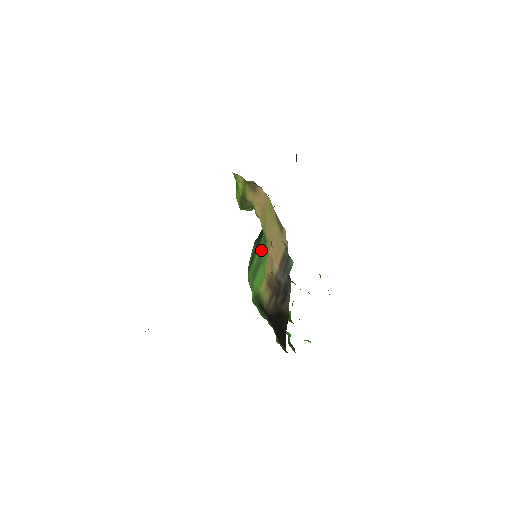
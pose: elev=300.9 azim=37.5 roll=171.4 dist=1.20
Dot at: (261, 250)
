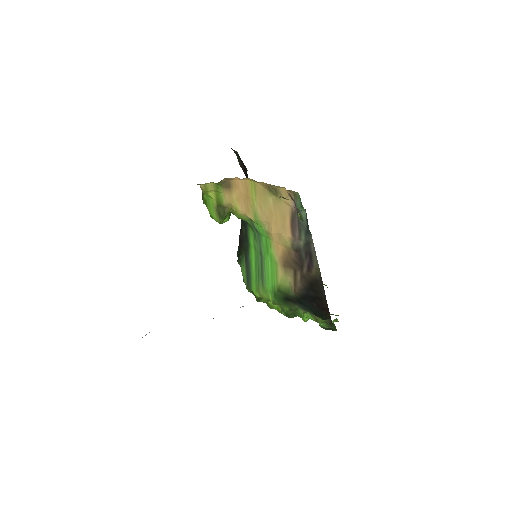
Dot at: (256, 250)
